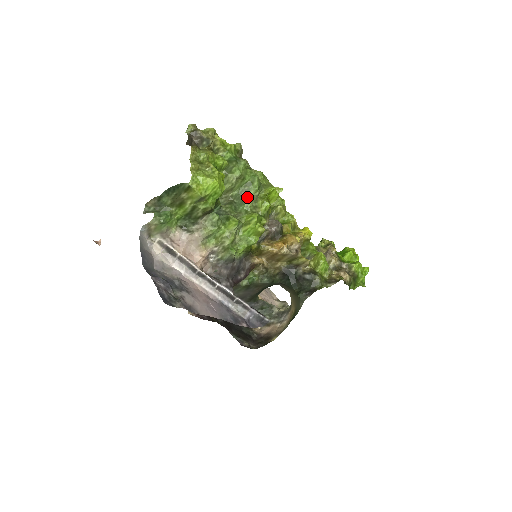
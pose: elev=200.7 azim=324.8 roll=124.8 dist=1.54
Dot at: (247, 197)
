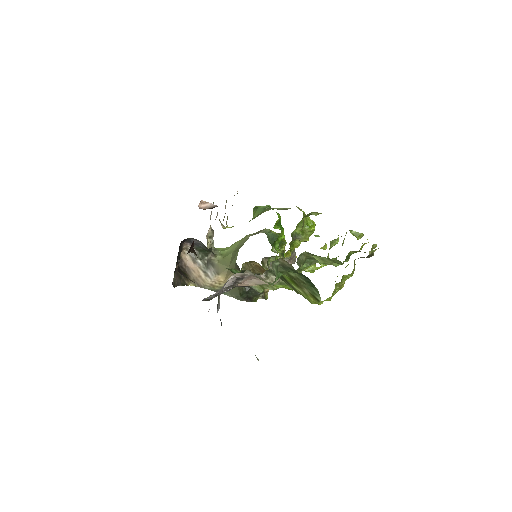
Dot at: (314, 263)
